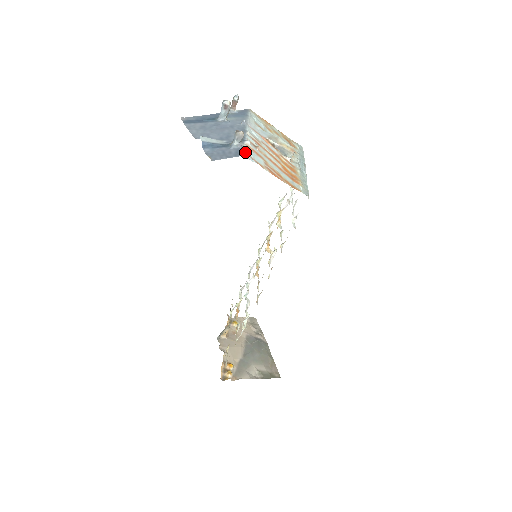
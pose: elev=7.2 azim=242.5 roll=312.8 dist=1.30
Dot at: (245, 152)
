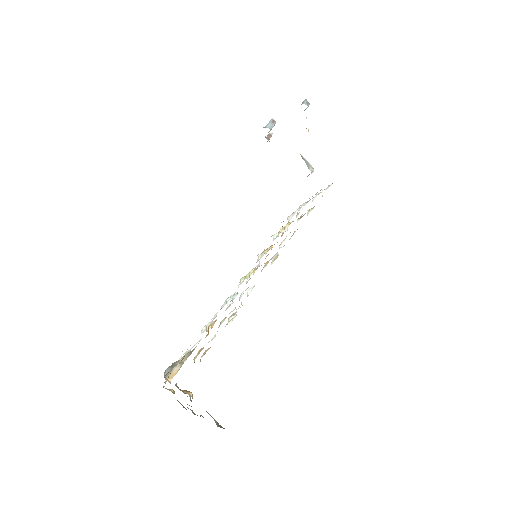
Dot at: occluded
